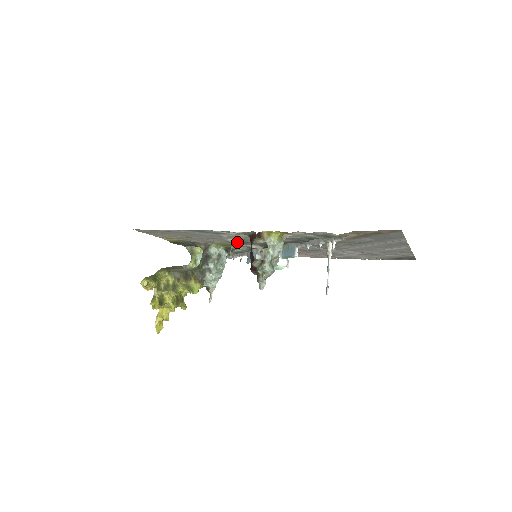
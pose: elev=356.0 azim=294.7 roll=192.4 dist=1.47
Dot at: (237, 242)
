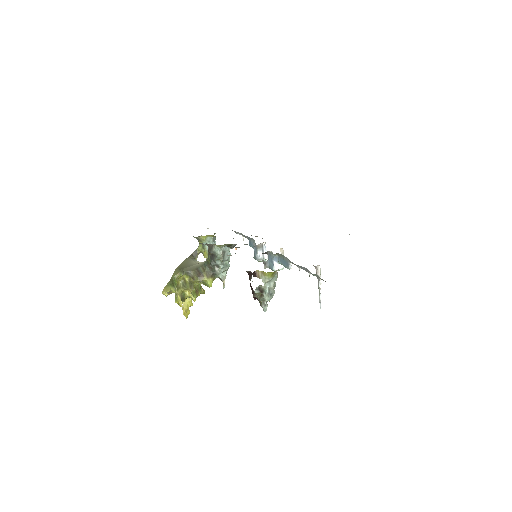
Dot at: occluded
